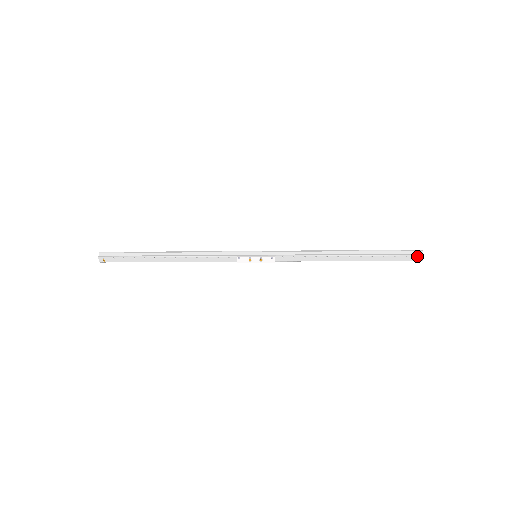
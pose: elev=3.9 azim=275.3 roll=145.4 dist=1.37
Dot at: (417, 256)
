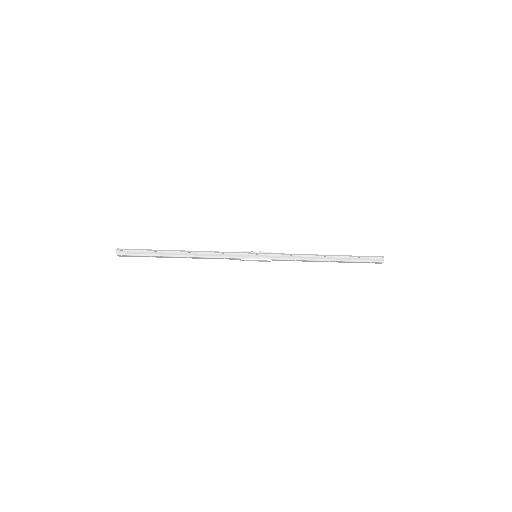
Dot at: (379, 262)
